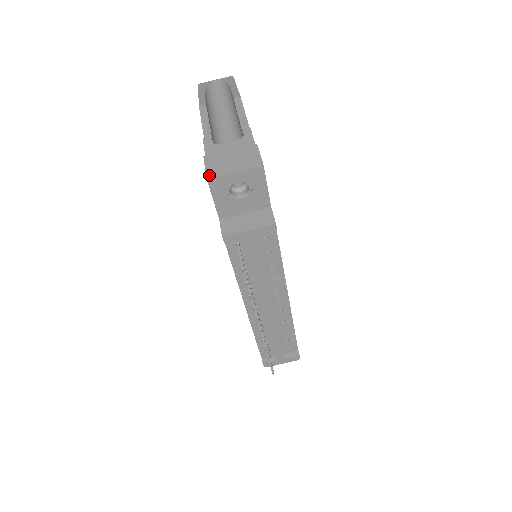
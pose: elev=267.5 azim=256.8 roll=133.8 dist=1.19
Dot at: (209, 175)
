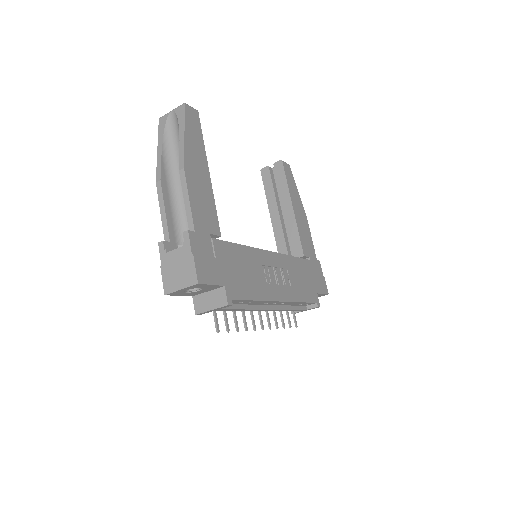
Dot at: (165, 291)
